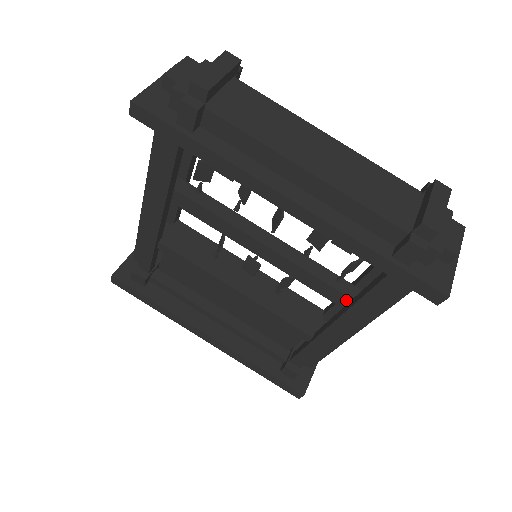
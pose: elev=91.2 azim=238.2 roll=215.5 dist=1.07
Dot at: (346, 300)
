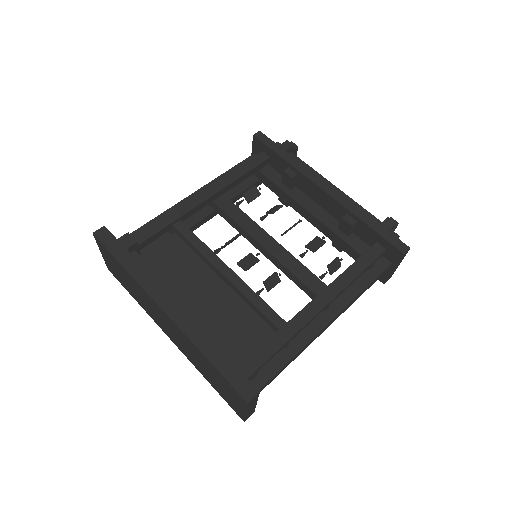
Dot at: occluded
